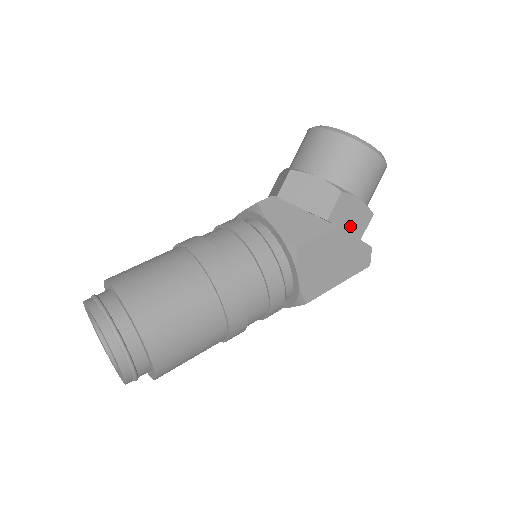
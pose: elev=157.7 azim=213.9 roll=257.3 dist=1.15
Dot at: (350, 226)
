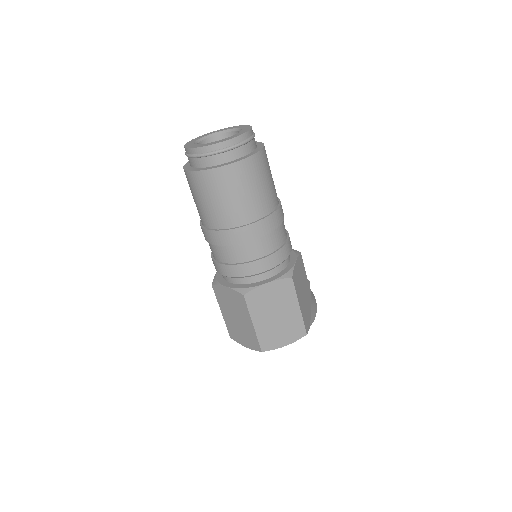
Dot at: occluded
